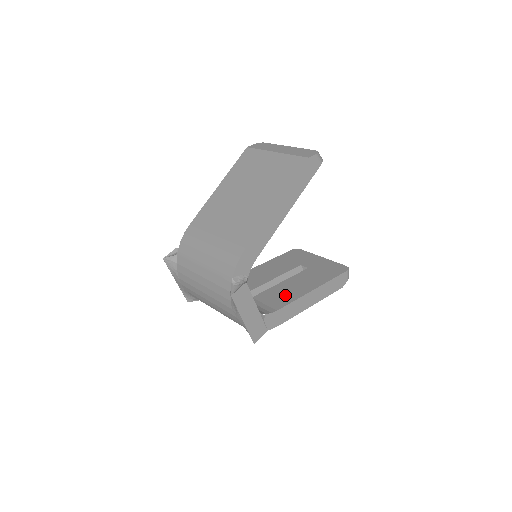
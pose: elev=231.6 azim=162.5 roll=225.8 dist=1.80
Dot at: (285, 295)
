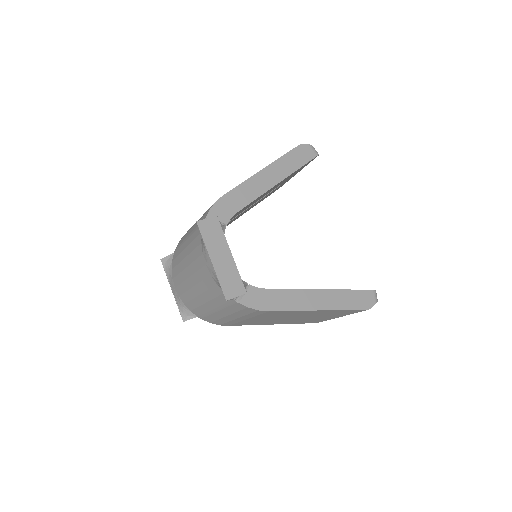
Dot at: occluded
